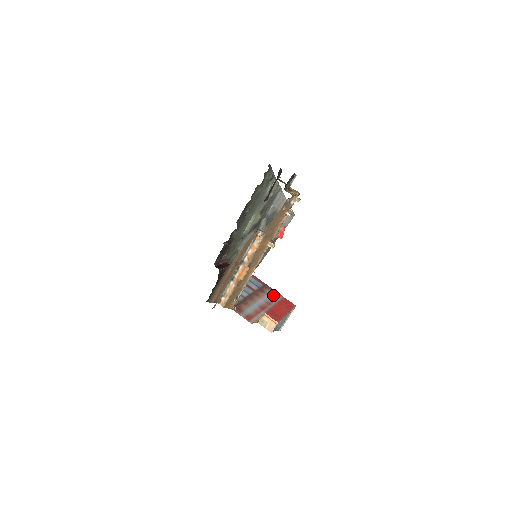
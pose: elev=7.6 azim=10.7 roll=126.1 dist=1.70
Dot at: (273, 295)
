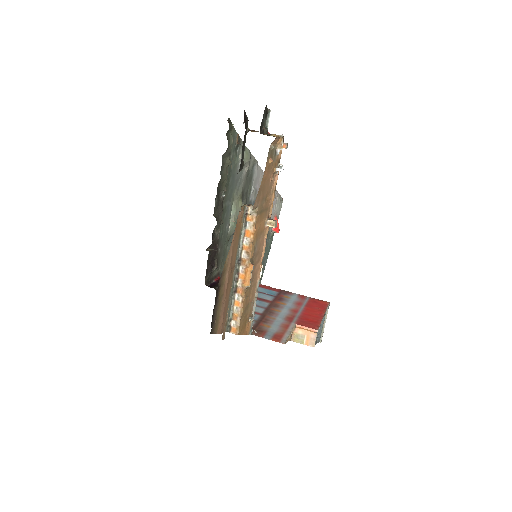
Dot at: (296, 299)
